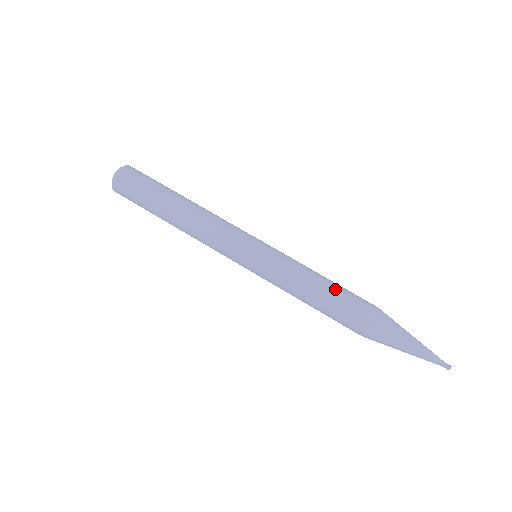
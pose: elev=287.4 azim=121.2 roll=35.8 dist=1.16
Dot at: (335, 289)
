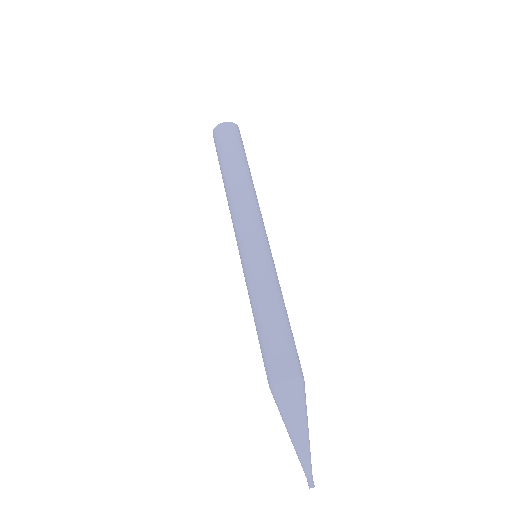
Dot at: (291, 330)
